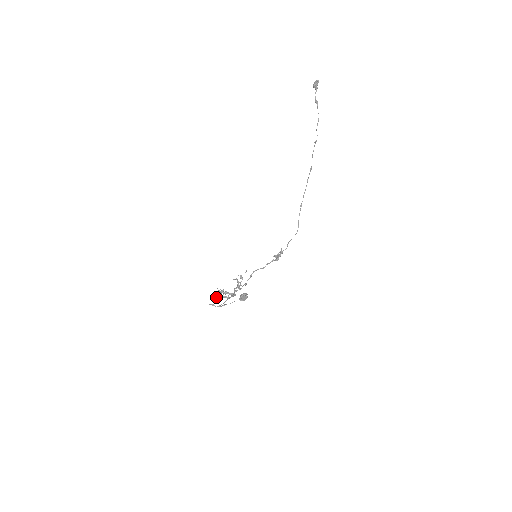
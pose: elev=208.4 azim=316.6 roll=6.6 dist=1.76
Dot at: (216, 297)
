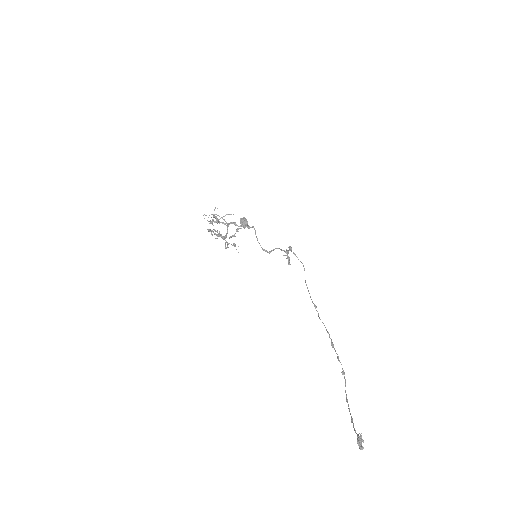
Dot at: (213, 216)
